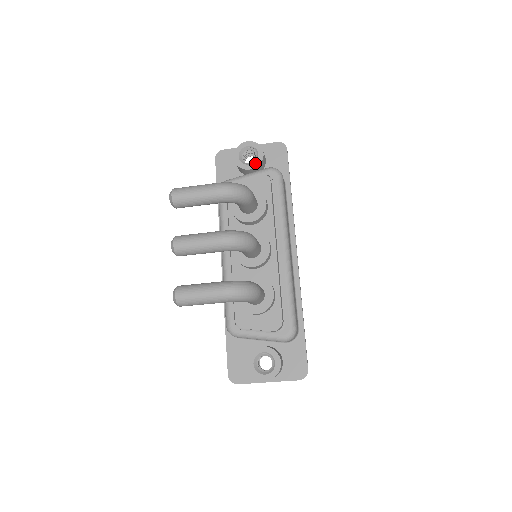
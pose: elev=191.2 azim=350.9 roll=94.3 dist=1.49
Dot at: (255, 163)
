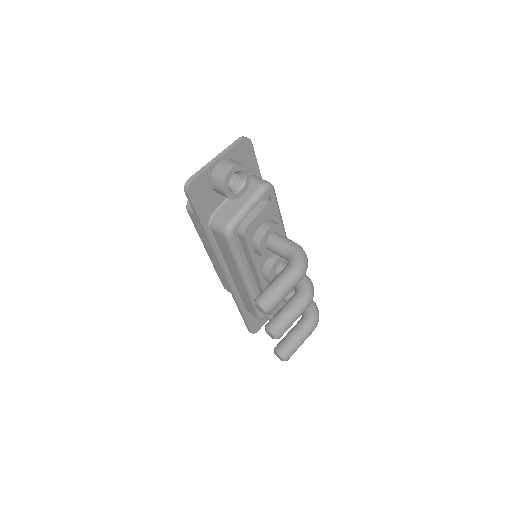
Dot at: (245, 186)
